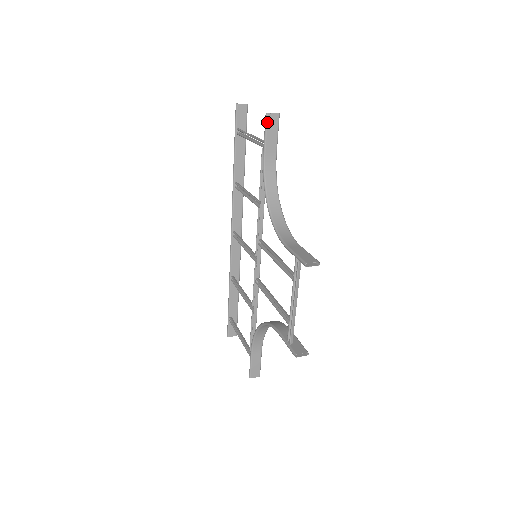
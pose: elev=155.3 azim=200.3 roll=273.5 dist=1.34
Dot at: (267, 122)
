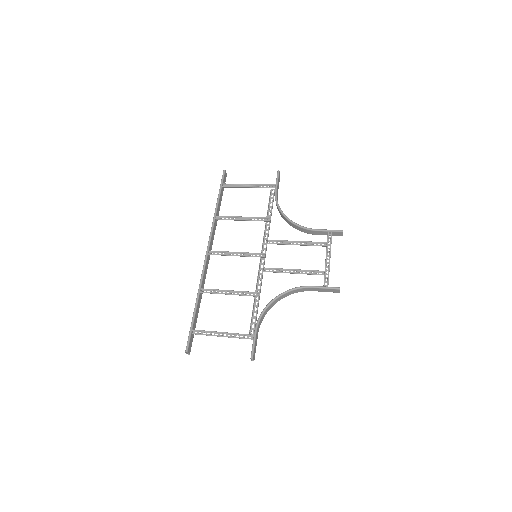
Dot at: (279, 175)
